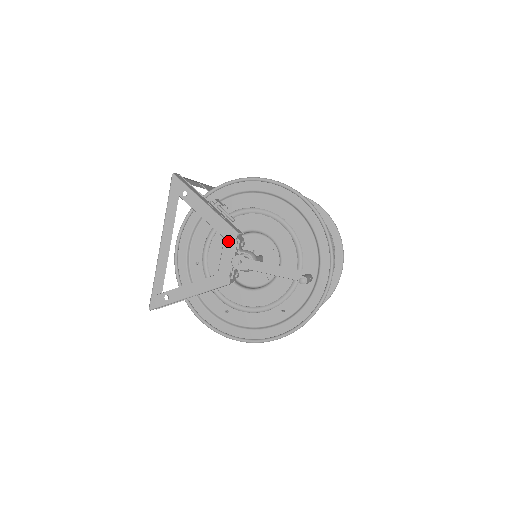
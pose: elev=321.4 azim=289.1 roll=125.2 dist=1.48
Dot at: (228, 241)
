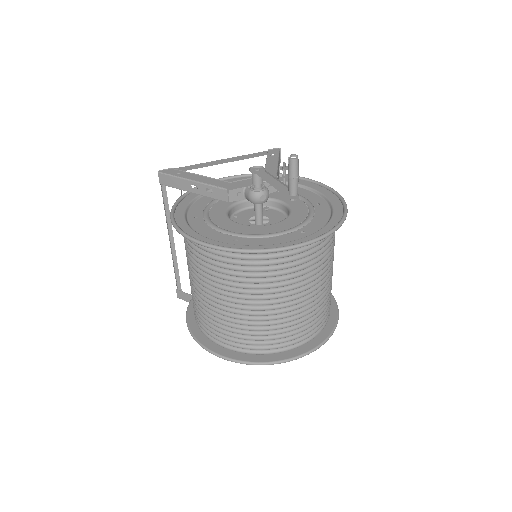
Dot at: occluded
